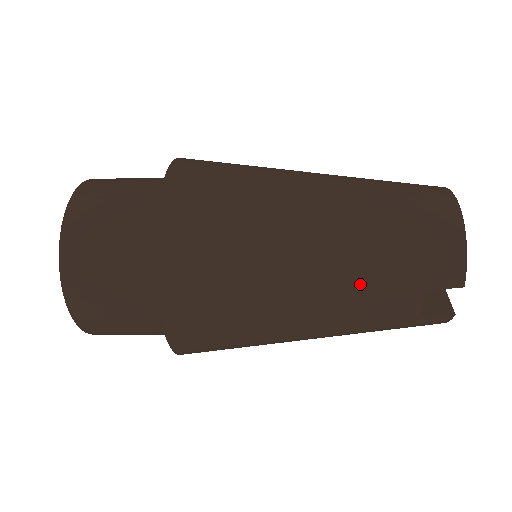
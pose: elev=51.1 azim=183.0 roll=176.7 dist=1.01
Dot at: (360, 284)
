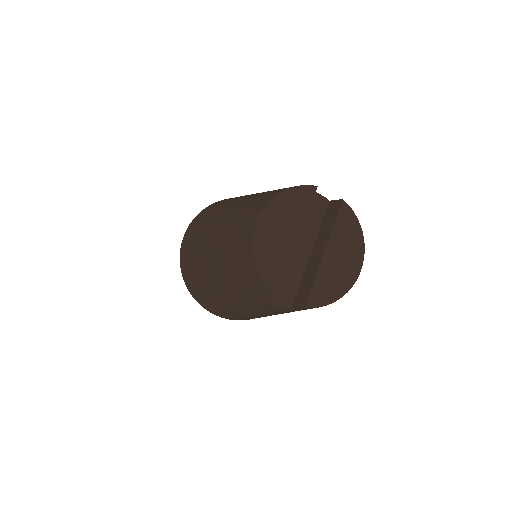
Dot at: (240, 297)
